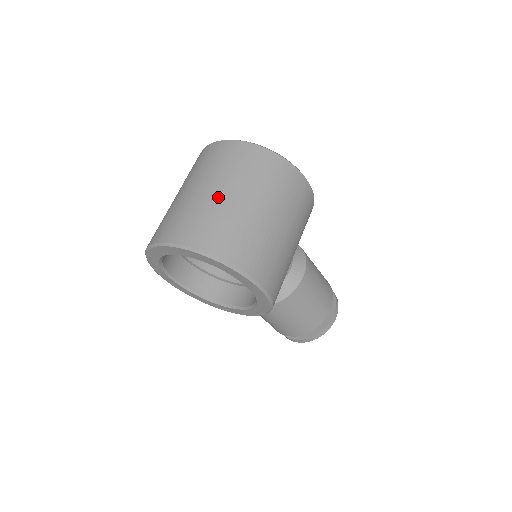
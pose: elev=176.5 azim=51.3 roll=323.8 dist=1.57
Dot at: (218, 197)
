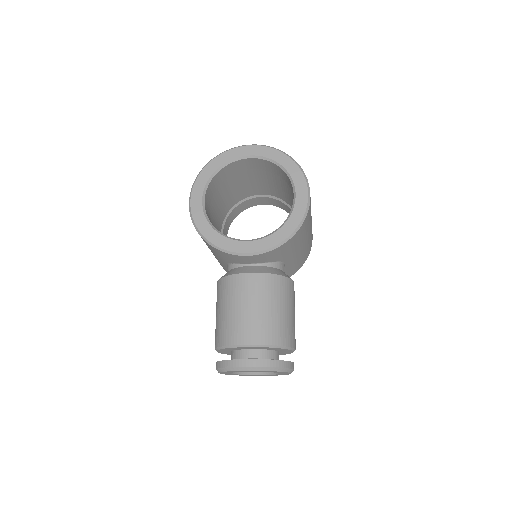
Dot at: occluded
